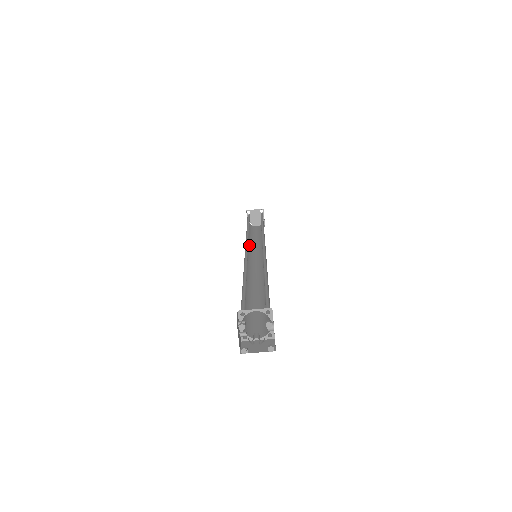
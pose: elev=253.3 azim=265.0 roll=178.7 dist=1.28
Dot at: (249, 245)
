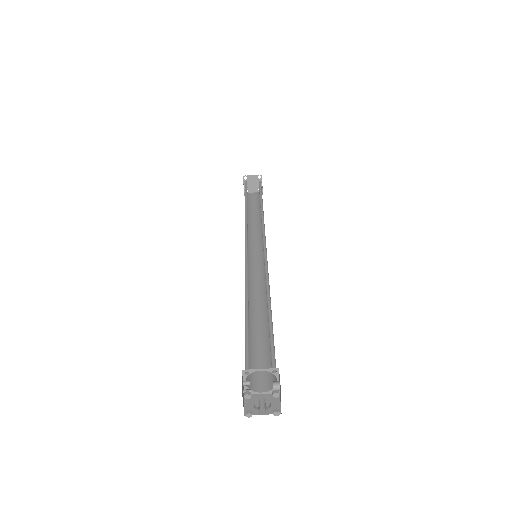
Dot at: occluded
